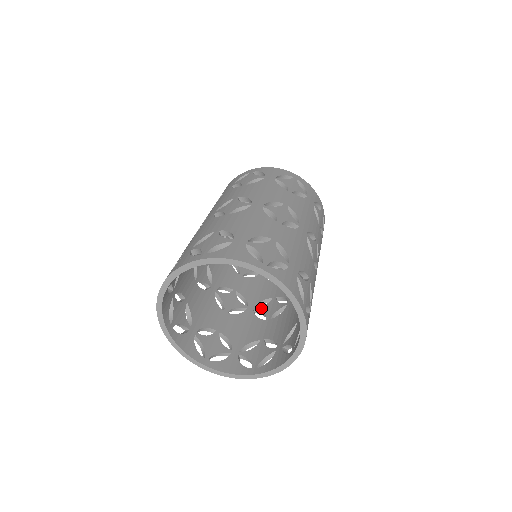
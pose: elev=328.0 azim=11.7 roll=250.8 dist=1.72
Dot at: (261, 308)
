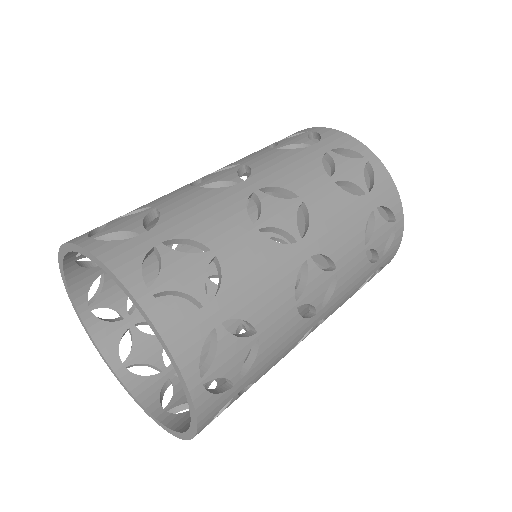
Dot at: (212, 286)
